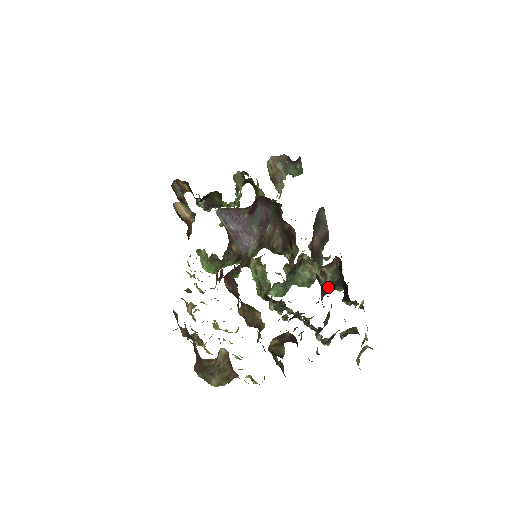
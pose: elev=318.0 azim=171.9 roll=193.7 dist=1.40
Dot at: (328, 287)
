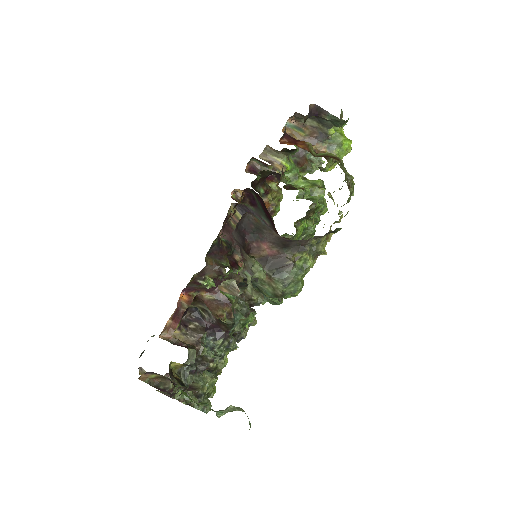
Dot at: (219, 323)
